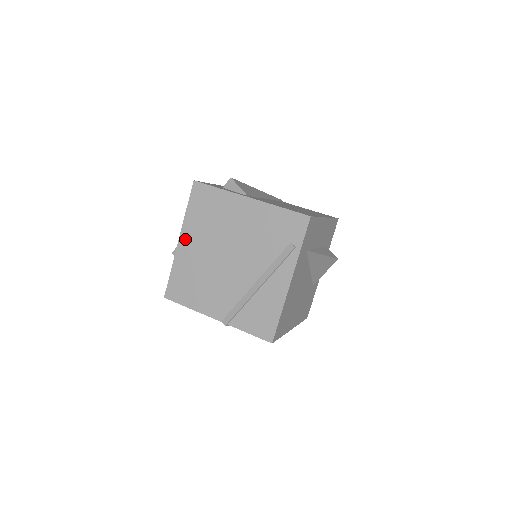
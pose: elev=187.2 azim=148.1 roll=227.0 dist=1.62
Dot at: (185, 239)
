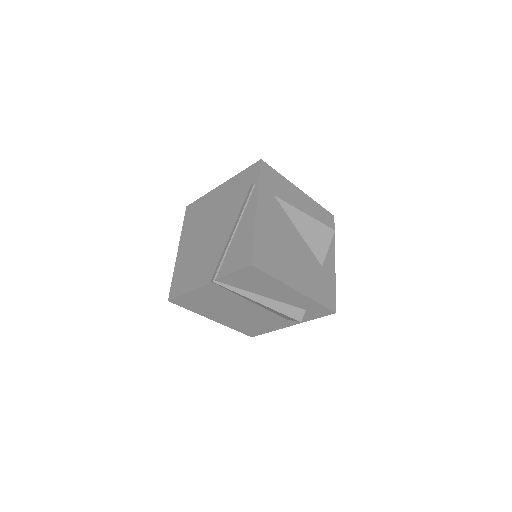
Dot at: (182, 246)
